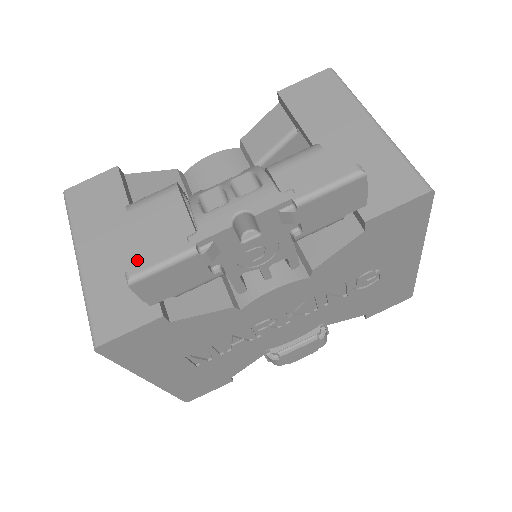
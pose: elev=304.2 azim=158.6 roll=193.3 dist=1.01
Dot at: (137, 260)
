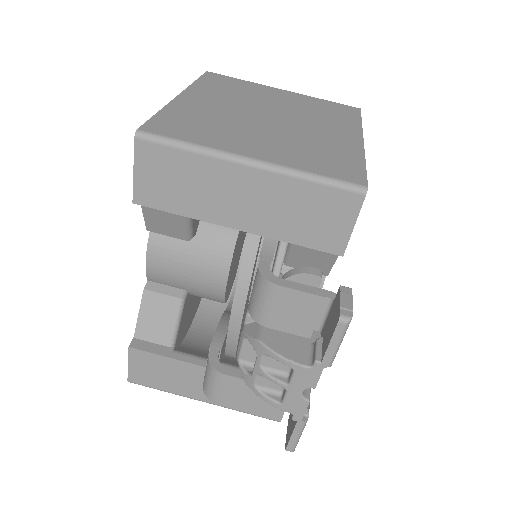
Dot at: occluded
